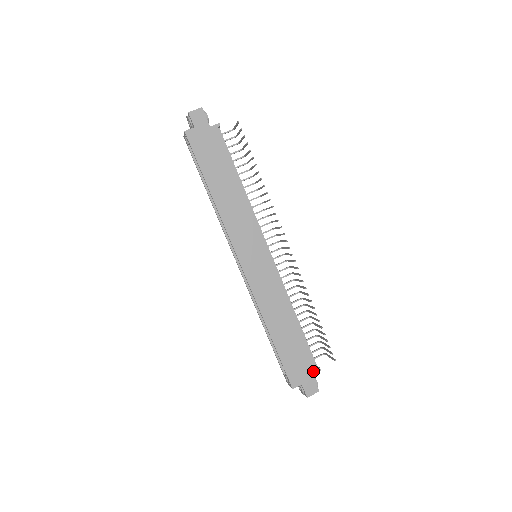
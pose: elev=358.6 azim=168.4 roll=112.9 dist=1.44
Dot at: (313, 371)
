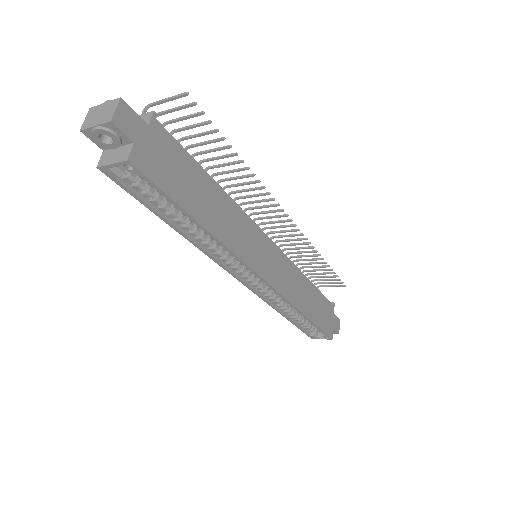
Dot at: (333, 310)
